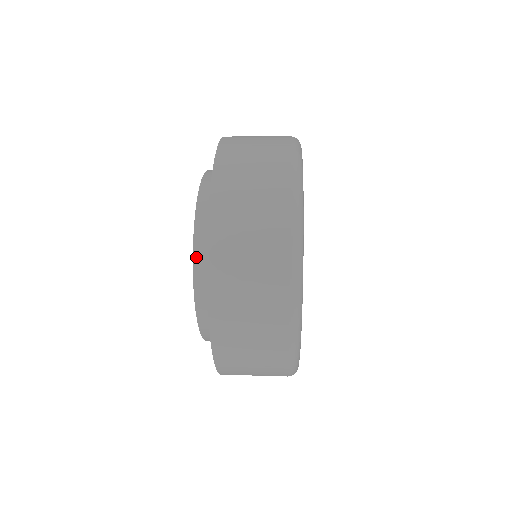
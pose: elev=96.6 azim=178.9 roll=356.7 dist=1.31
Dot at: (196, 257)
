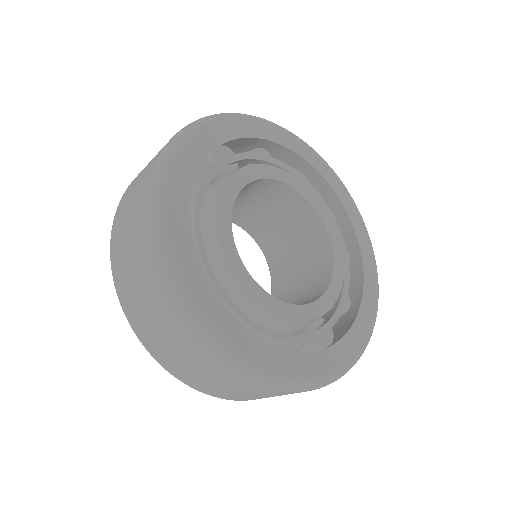
Dot at: occluded
